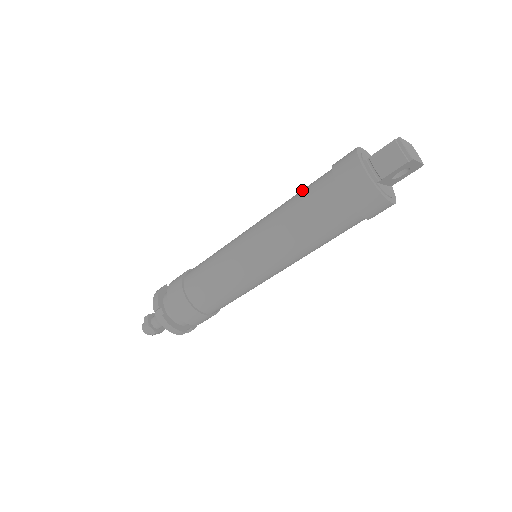
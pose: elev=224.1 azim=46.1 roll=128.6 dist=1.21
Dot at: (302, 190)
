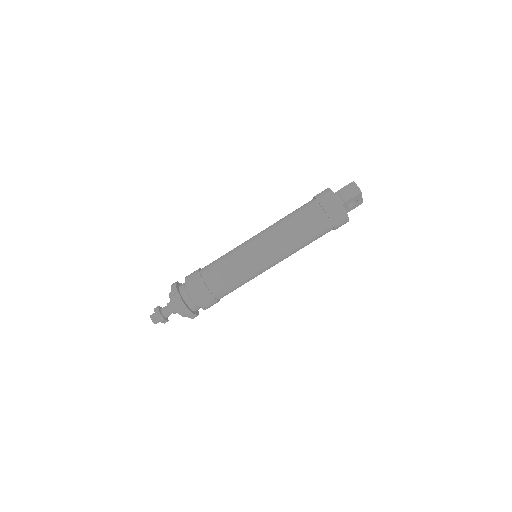
Dot at: (293, 211)
